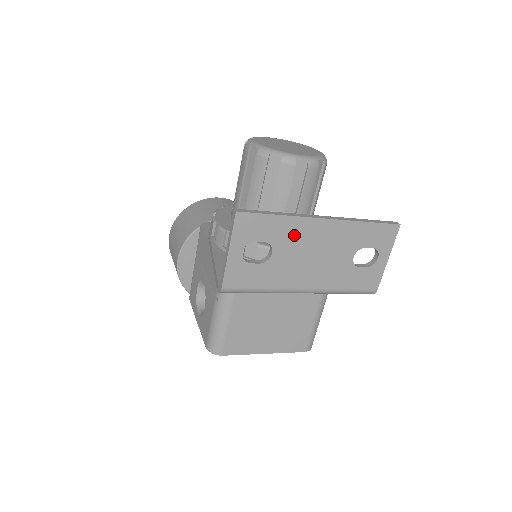
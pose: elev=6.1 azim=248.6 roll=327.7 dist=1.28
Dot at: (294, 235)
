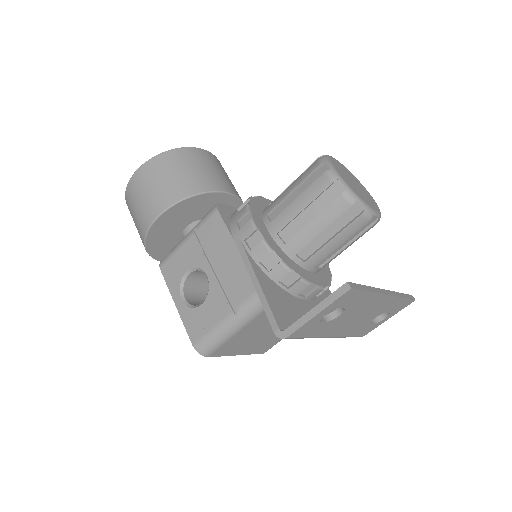
Dot at: (363, 304)
